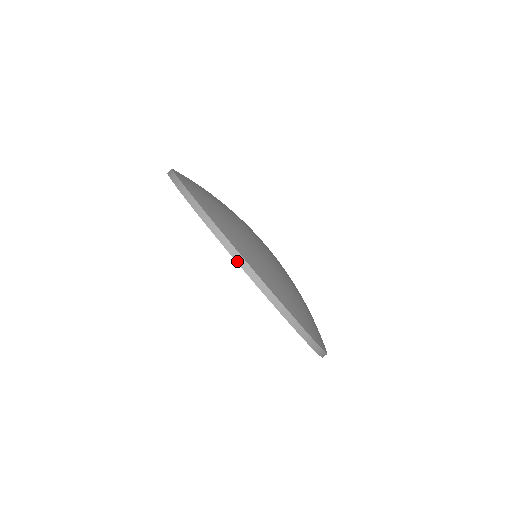
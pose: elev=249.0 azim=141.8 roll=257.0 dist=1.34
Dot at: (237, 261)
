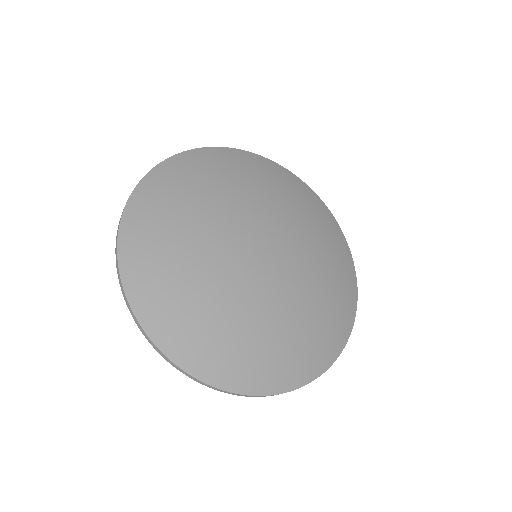
Dot at: (141, 330)
